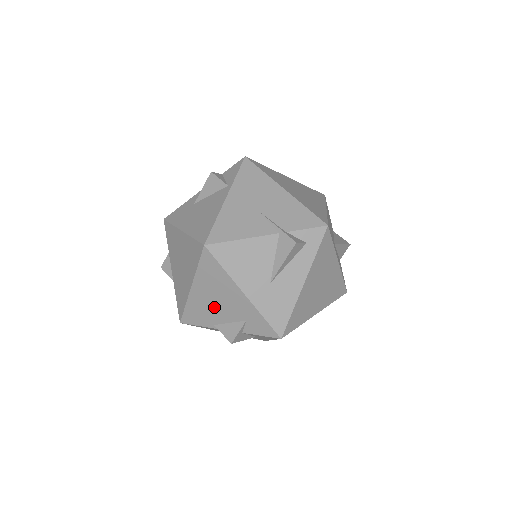
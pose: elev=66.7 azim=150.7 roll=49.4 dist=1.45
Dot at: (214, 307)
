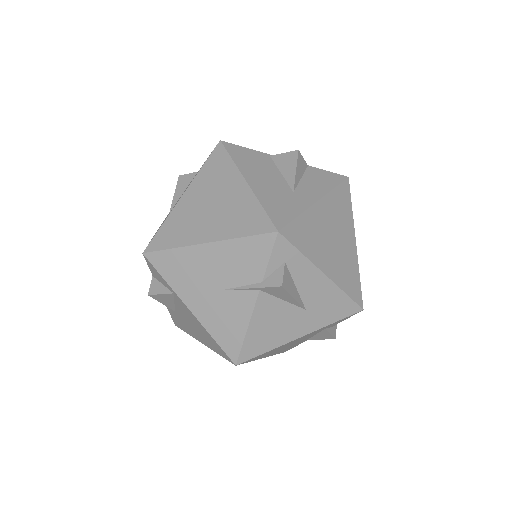
Dot at: (293, 344)
